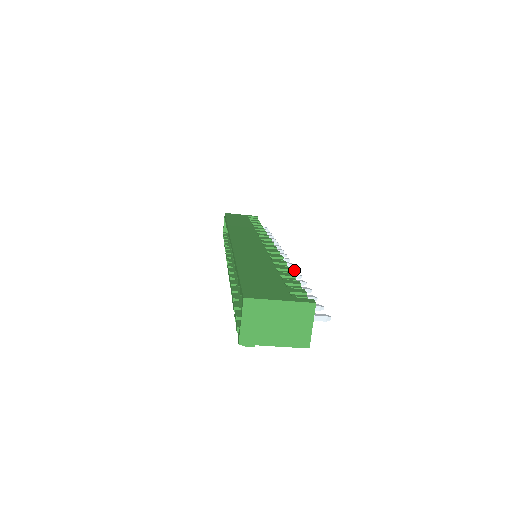
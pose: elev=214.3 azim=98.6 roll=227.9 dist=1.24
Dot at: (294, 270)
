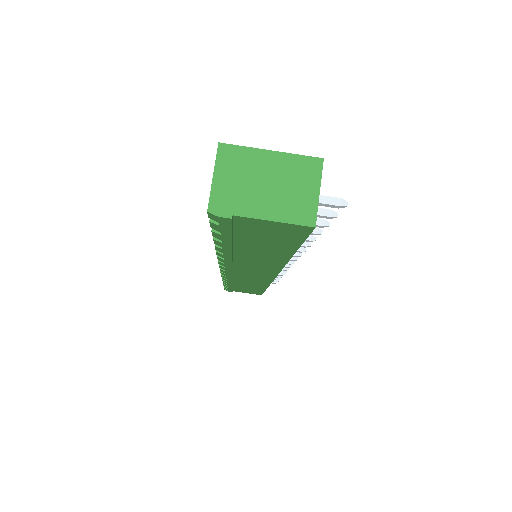
Dot at: (301, 248)
